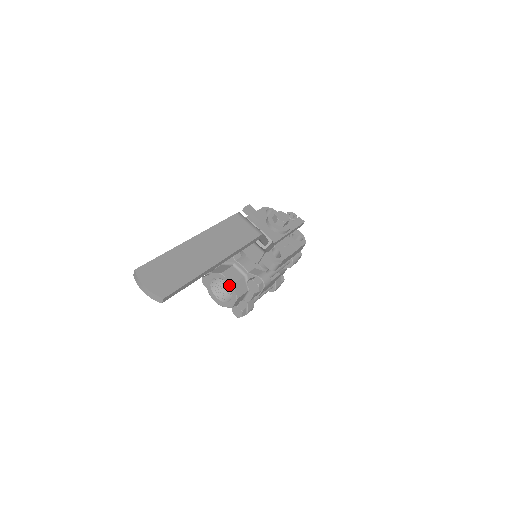
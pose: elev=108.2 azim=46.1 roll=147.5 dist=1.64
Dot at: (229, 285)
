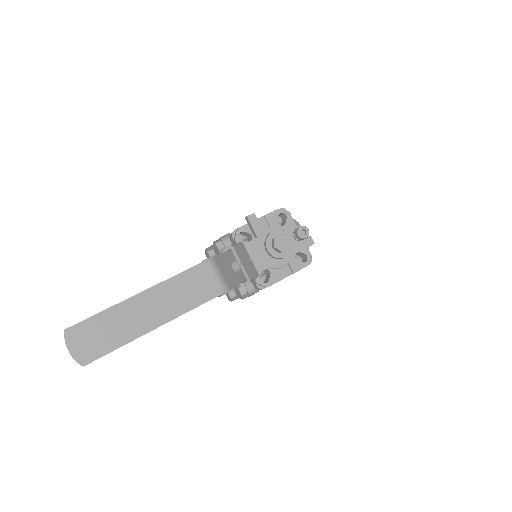
Dot at: occluded
